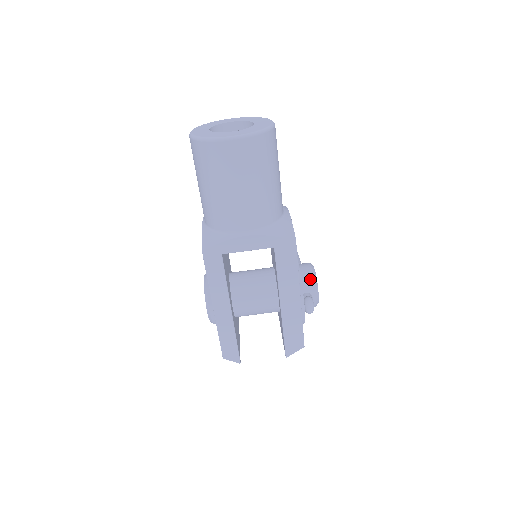
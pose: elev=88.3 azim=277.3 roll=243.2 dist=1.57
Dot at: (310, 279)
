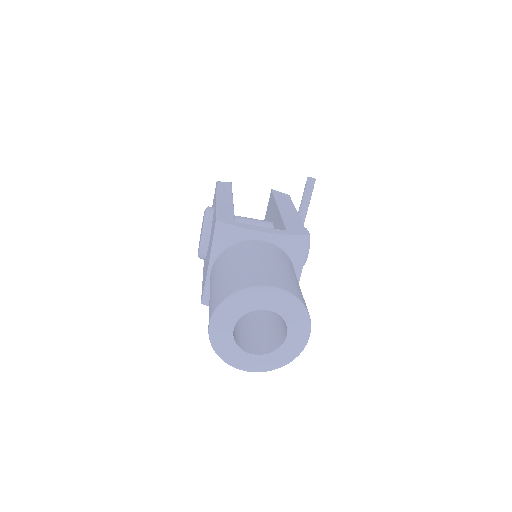
Dot at: occluded
